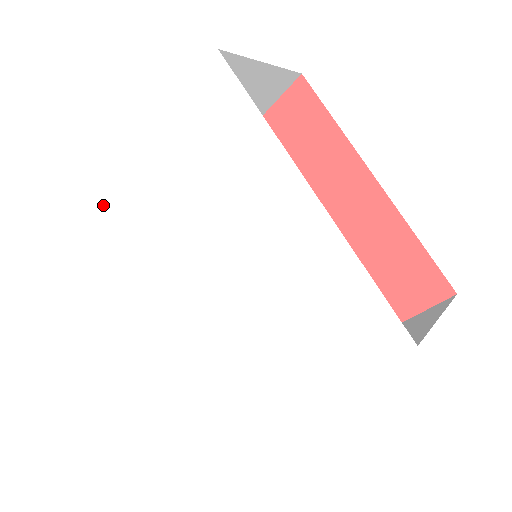
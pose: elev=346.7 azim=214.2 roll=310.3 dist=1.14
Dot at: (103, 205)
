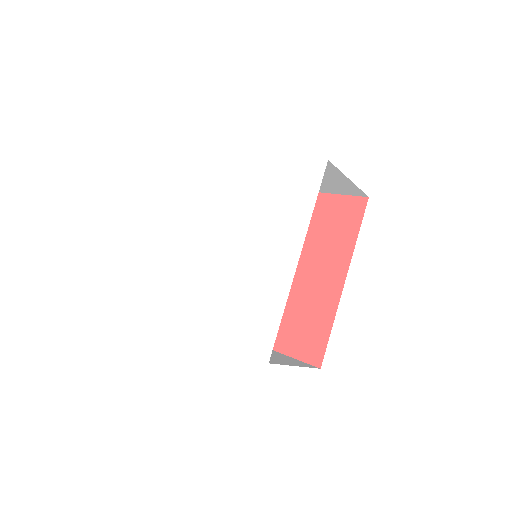
Dot at: (214, 157)
